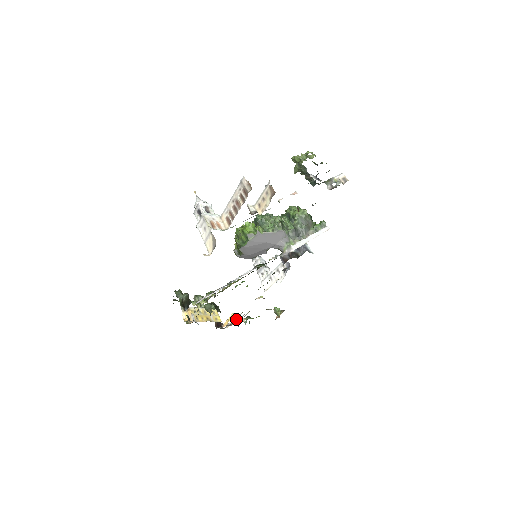
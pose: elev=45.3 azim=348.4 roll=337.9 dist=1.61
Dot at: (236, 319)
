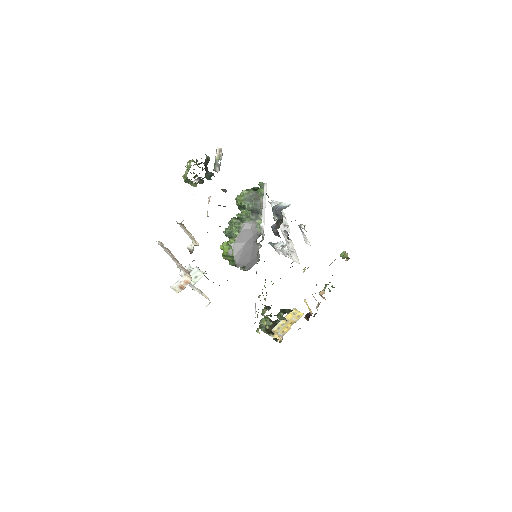
Dot at: (315, 299)
